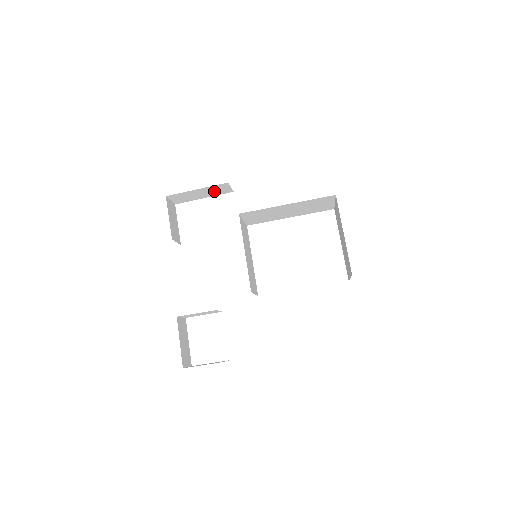
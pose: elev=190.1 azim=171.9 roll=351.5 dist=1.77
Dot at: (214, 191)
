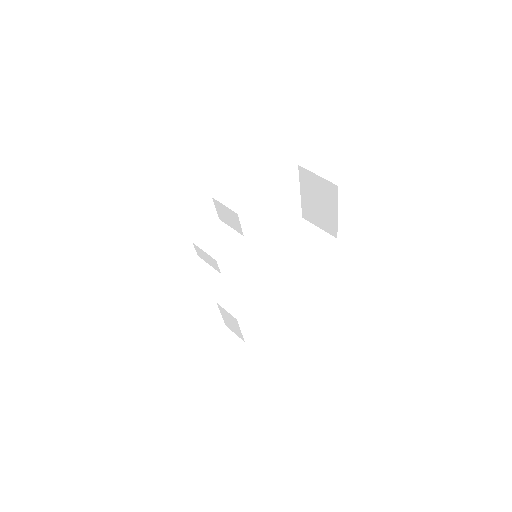
Dot at: occluded
